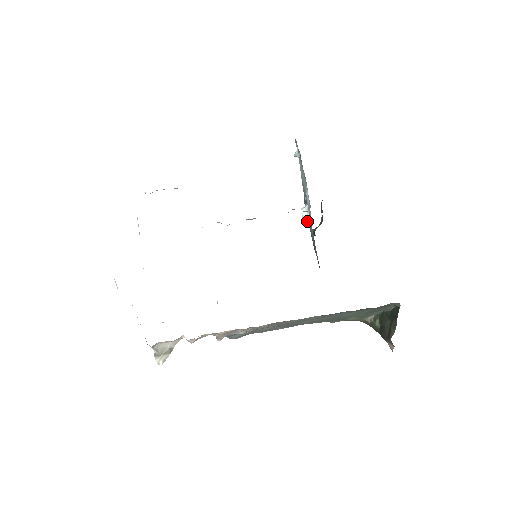
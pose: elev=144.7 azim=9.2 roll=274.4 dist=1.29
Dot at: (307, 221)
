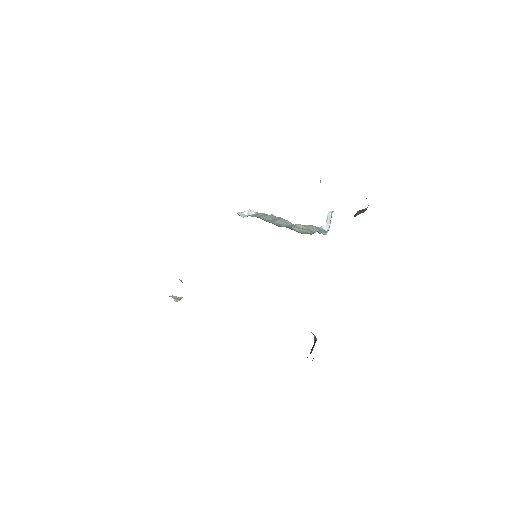
Dot at: (328, 225)
